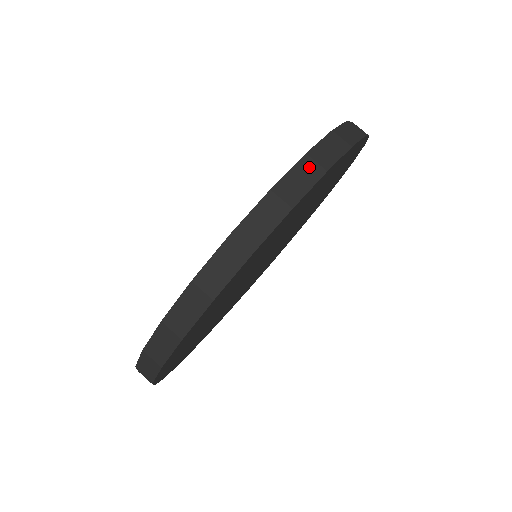
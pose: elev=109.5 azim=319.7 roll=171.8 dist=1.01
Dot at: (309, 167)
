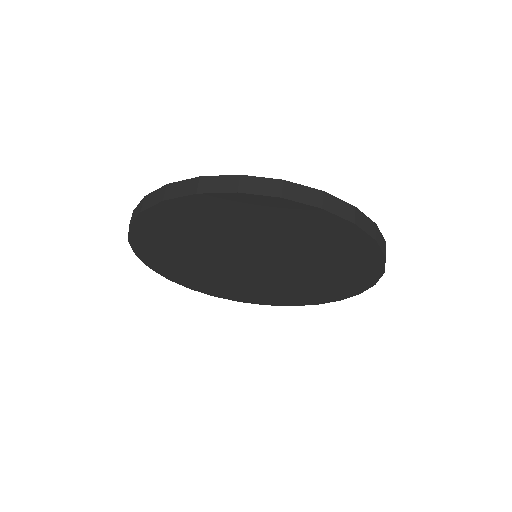
Dot at: (275, 186)
